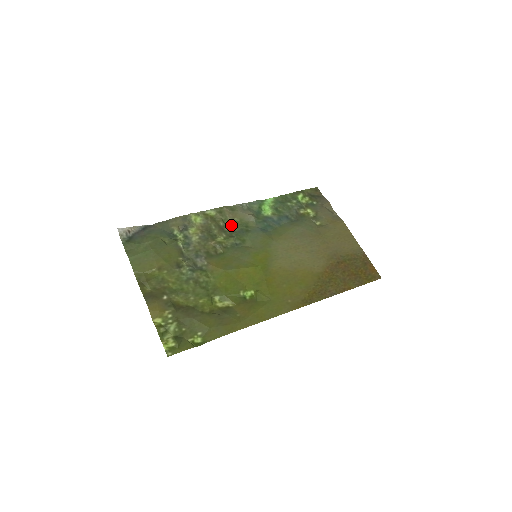
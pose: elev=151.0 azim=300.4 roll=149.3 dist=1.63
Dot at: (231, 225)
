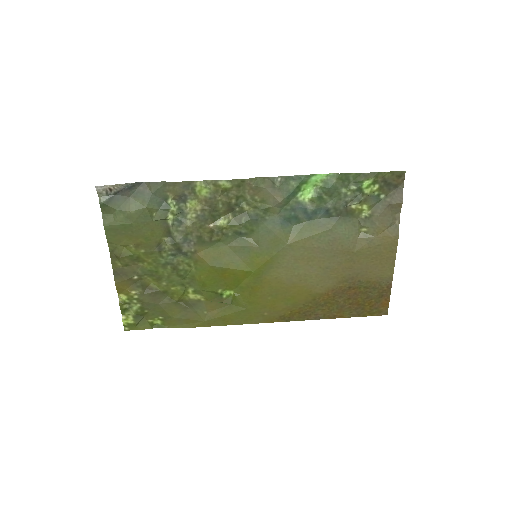
Dot at: (246, 204)
